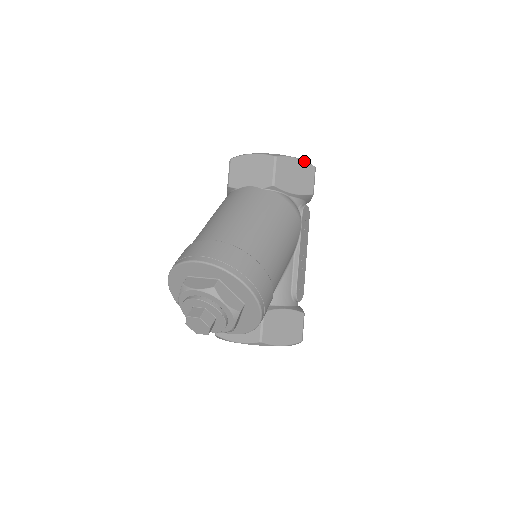
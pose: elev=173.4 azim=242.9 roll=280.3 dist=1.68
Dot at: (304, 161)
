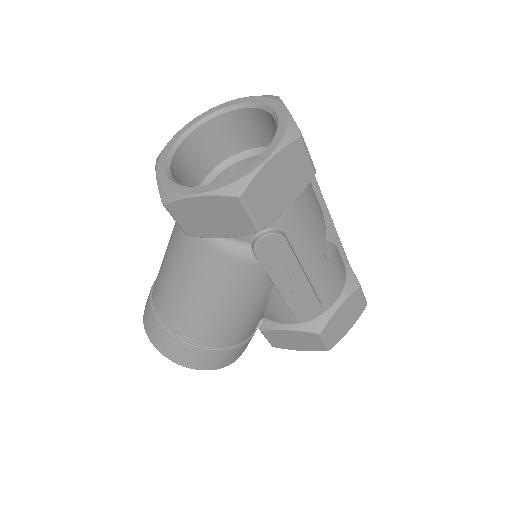
Dot at: (211, 195)
